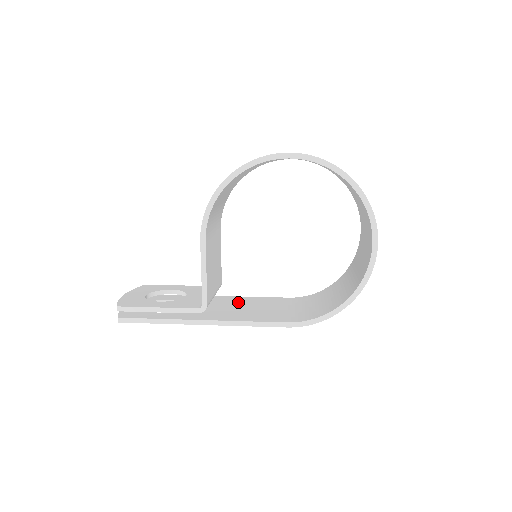
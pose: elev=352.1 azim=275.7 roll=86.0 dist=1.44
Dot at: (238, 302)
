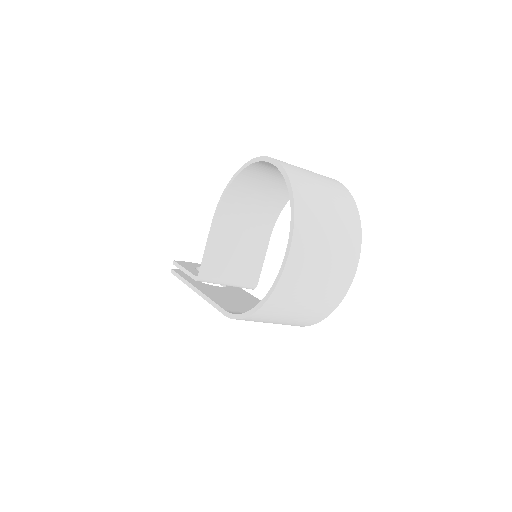
Dot at: (248, 299)
